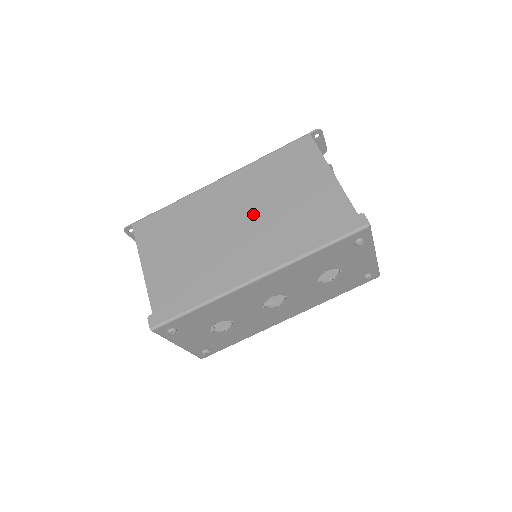
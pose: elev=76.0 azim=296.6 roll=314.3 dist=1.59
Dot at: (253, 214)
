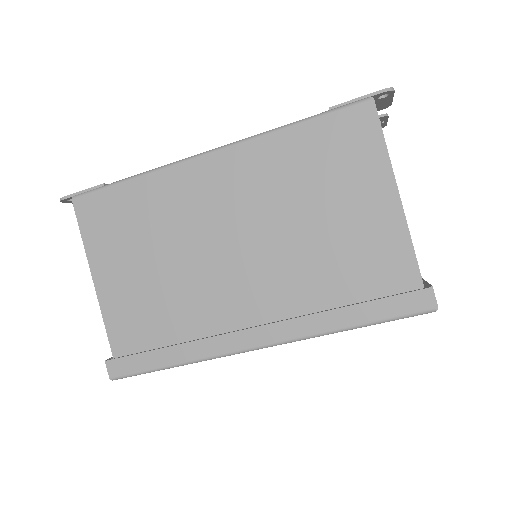
Dot at: (261, 236)
